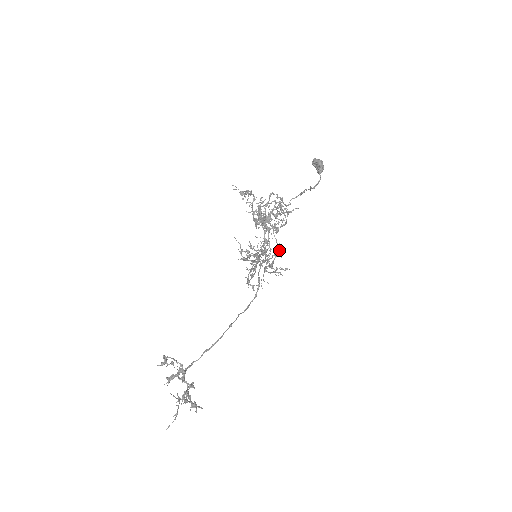
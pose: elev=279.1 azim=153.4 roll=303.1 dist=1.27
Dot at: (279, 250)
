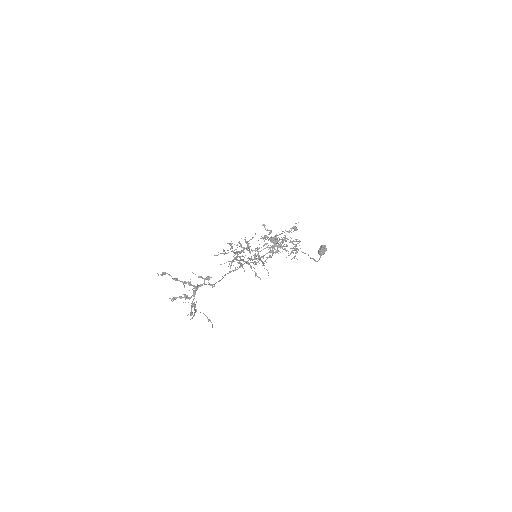
Dot at: occluded
